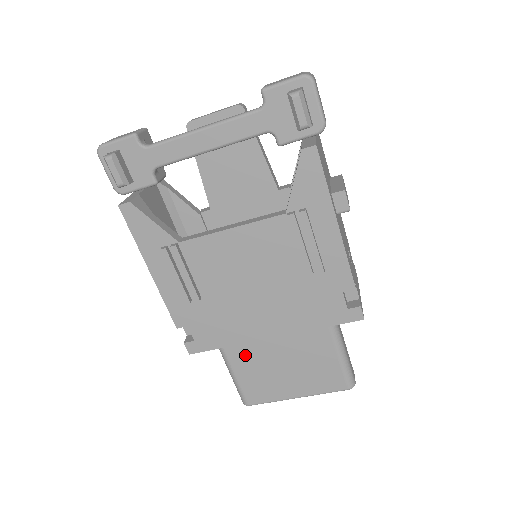
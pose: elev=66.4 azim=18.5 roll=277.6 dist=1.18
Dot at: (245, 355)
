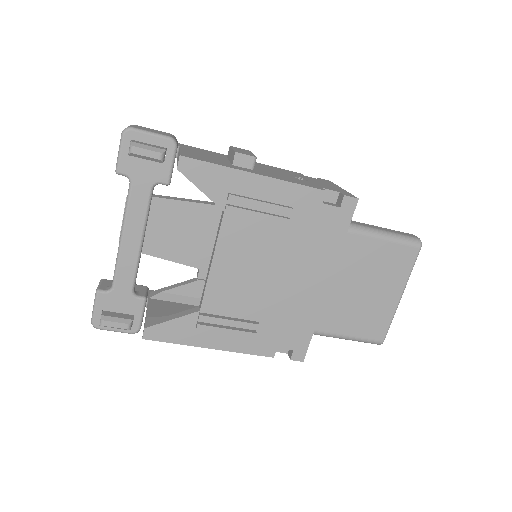
Dot at: (333, 317)
